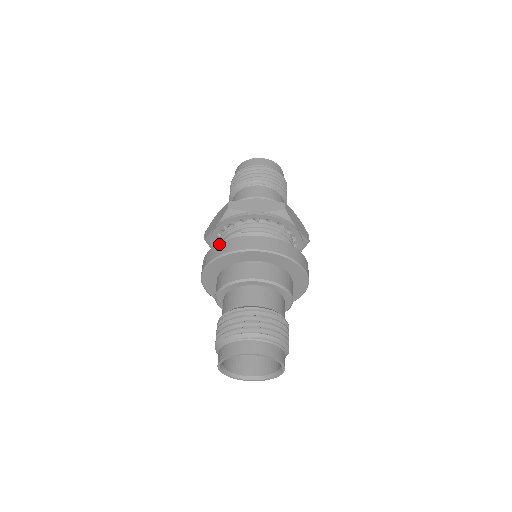
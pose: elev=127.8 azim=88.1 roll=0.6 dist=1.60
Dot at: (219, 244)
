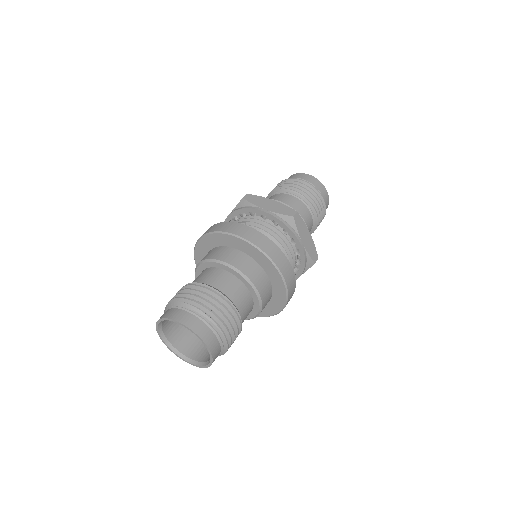
Dot at: (216, 224)
